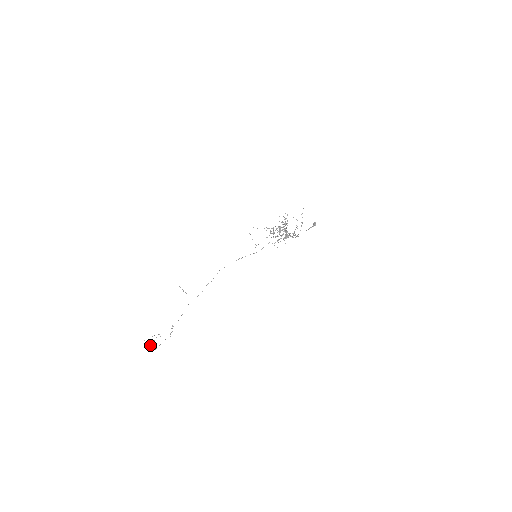
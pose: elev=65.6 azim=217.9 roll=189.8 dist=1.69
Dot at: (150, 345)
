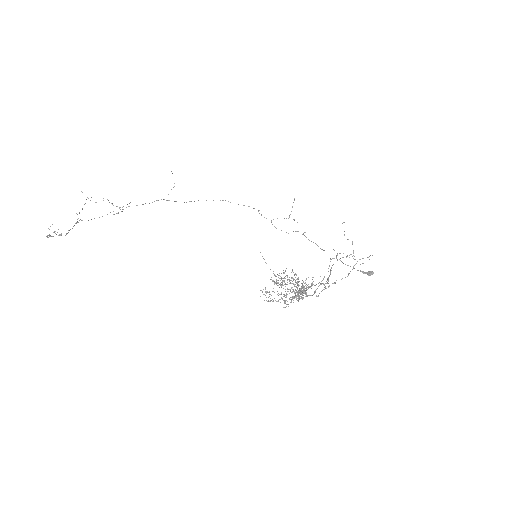
Dot at: (51, 236)
